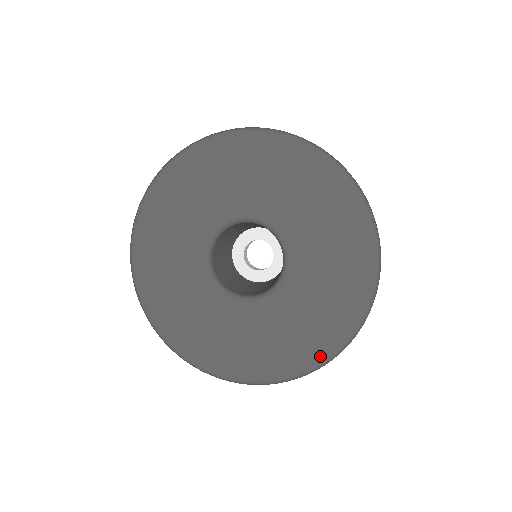
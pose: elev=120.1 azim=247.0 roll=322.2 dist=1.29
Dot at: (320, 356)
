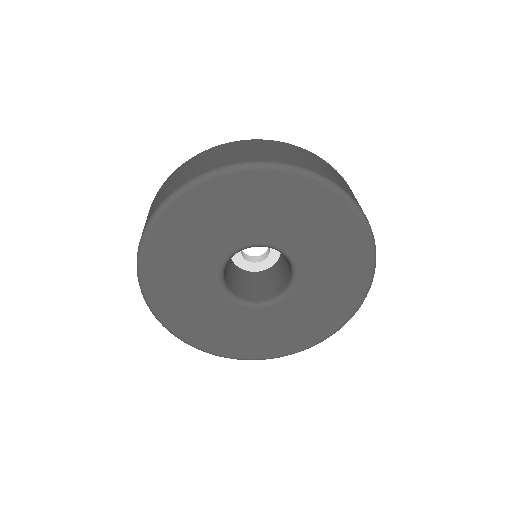
Dot at: (343, 319)
